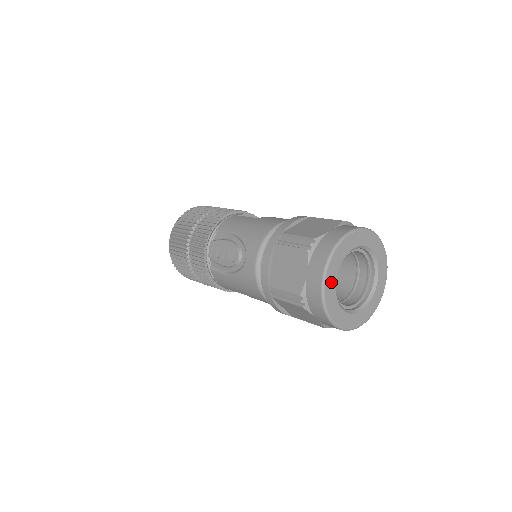
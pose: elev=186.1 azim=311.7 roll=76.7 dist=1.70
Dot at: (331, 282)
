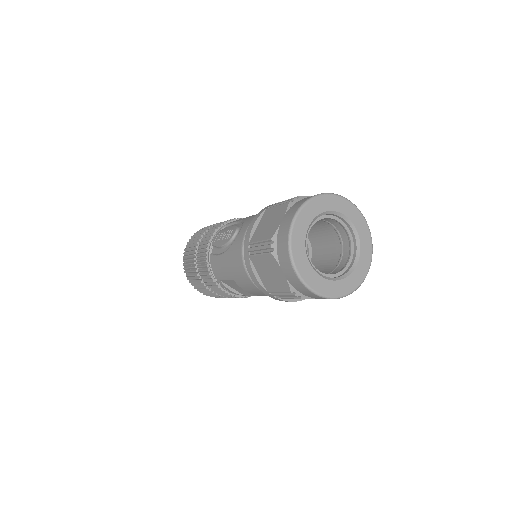
Dot at: (302, 226)
